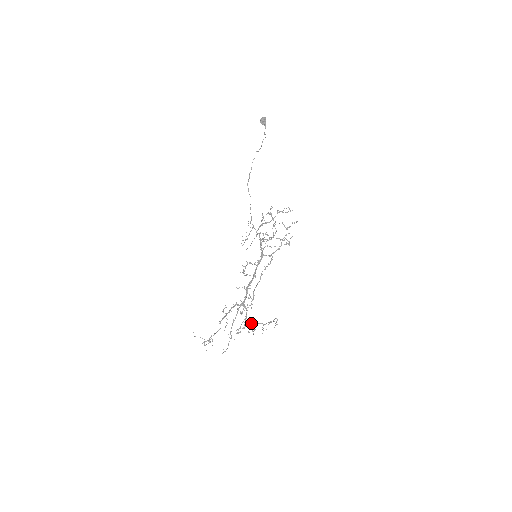
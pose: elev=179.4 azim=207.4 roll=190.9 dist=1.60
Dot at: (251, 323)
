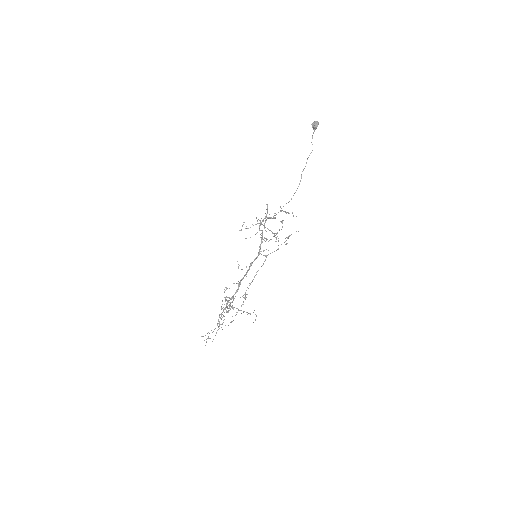
Dot at: occluded
